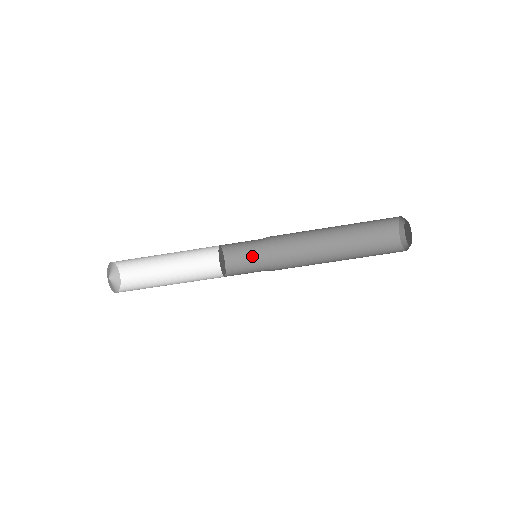
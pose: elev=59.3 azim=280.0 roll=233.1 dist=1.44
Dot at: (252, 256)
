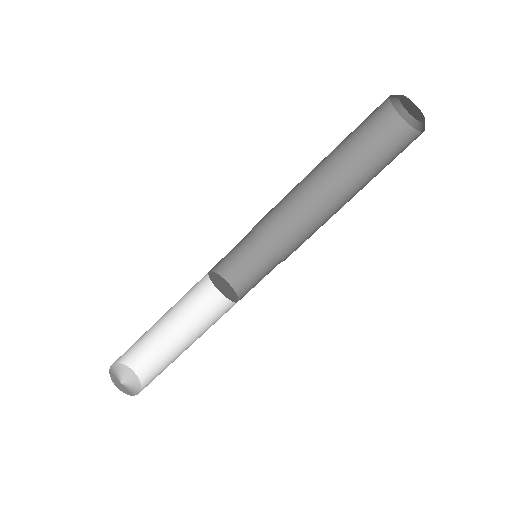
Dot at: (265, 274)
